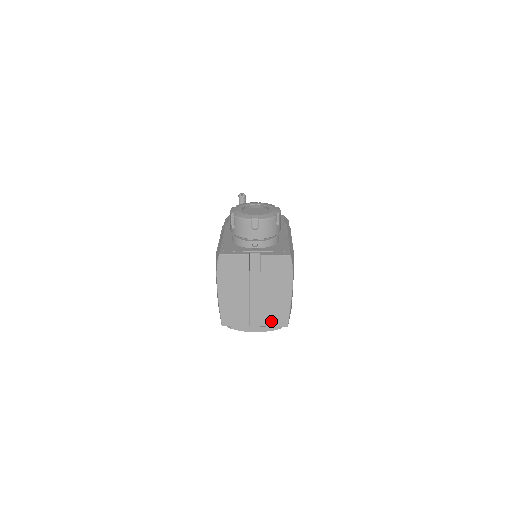
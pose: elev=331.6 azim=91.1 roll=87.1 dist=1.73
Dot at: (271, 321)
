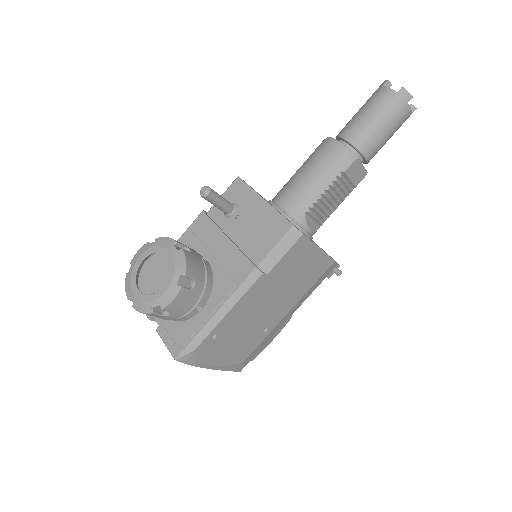
Dot at: occluded
